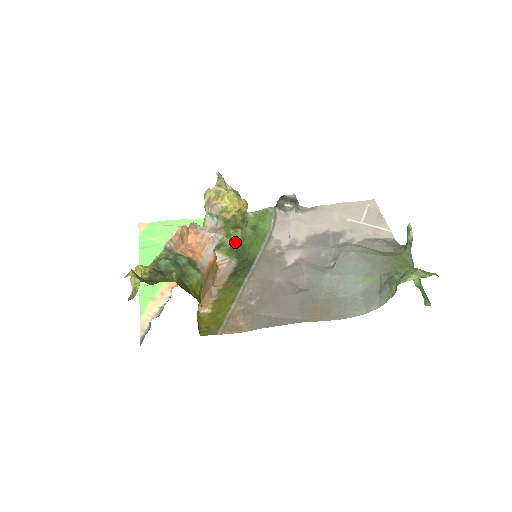
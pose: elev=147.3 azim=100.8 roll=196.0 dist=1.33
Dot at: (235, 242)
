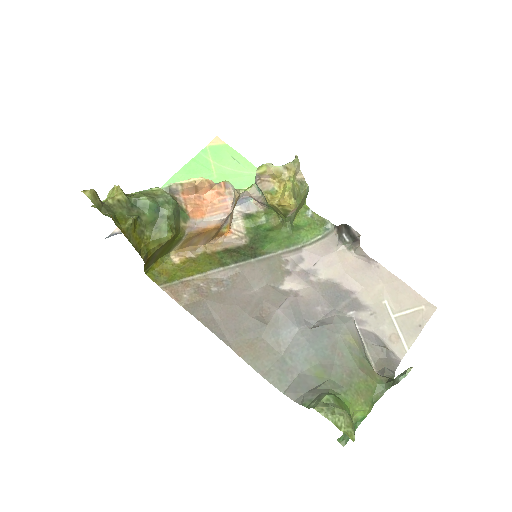
Dot at: (266, 225)
